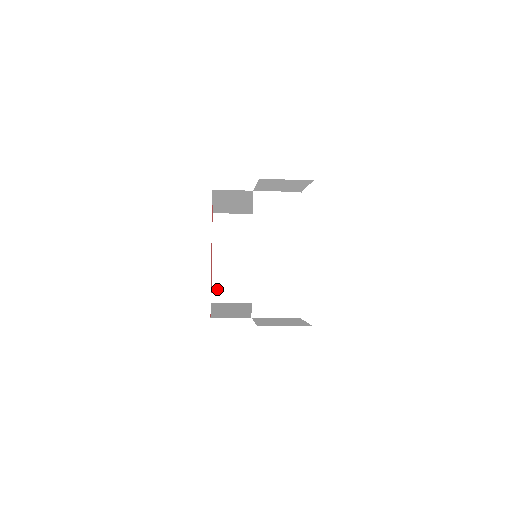
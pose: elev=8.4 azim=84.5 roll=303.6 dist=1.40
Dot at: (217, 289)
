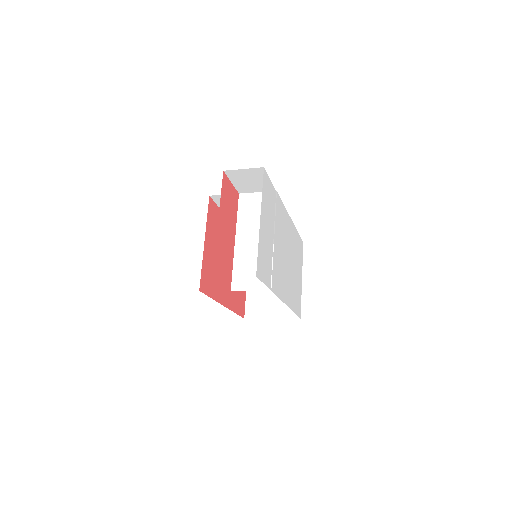
Dot at: (250, 307)
